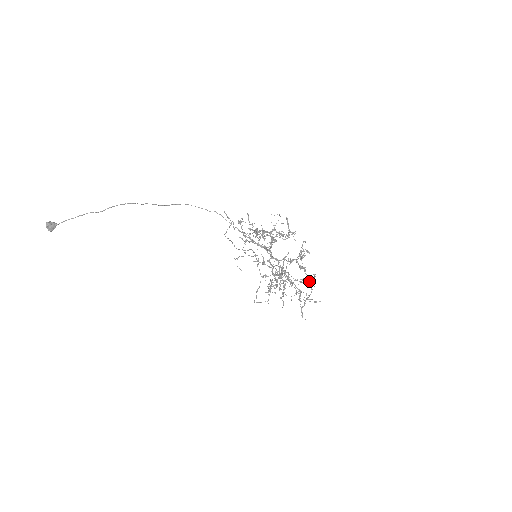
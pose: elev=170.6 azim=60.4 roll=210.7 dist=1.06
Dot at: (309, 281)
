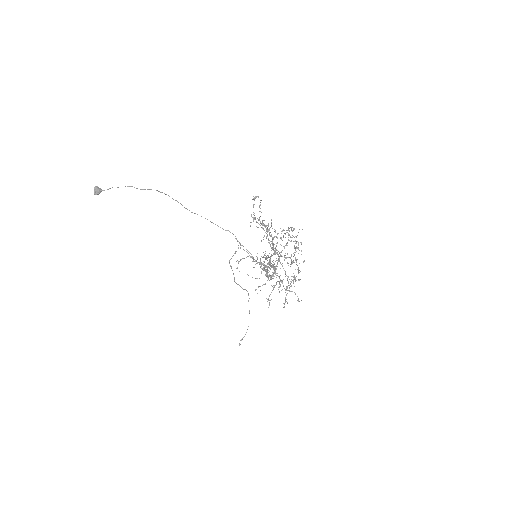
Dot at: (298, 267)
